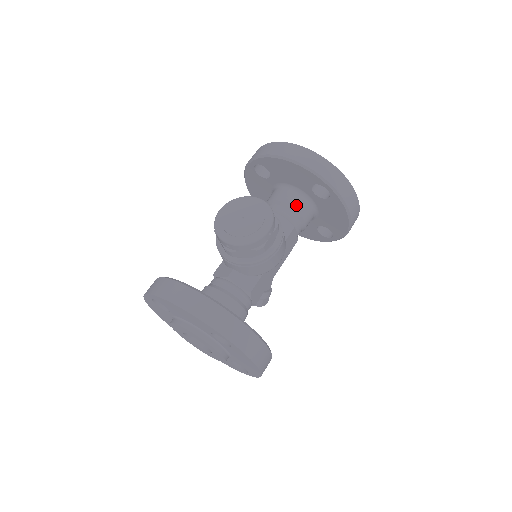
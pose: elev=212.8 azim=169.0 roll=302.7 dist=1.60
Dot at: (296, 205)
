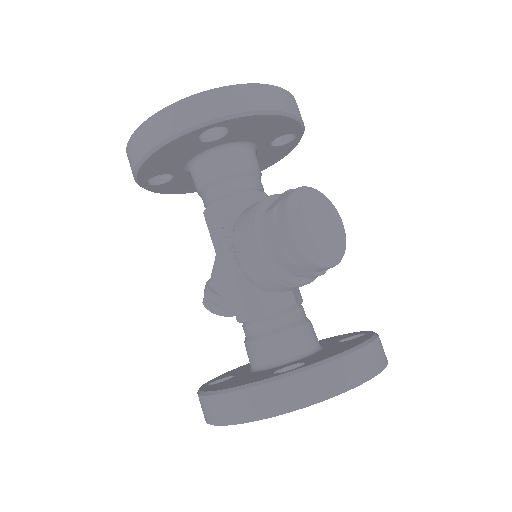
Dot at: (259, 167)
